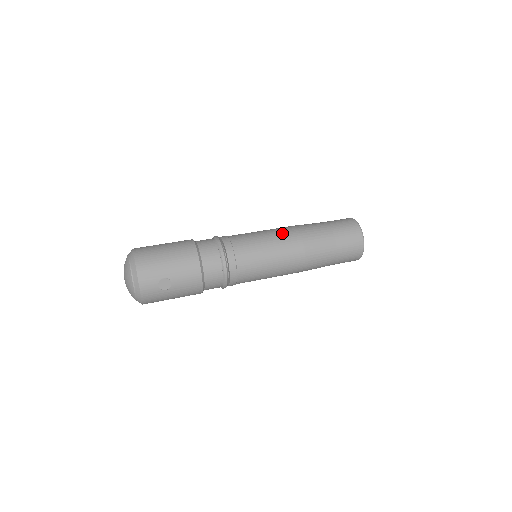
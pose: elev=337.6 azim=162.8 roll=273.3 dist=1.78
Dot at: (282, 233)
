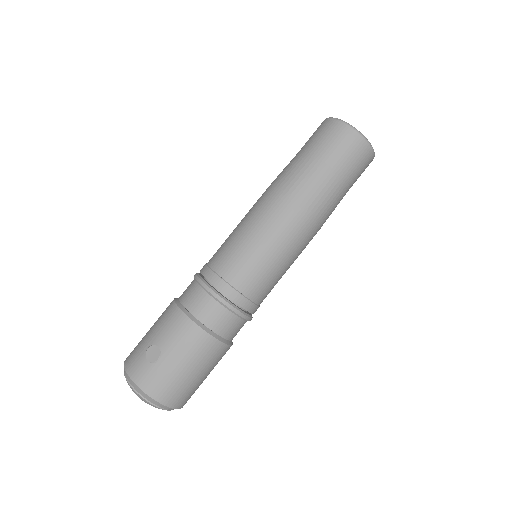
Dot at: occluded
